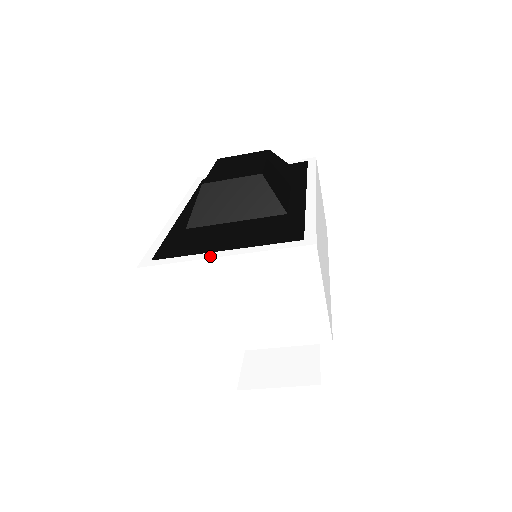
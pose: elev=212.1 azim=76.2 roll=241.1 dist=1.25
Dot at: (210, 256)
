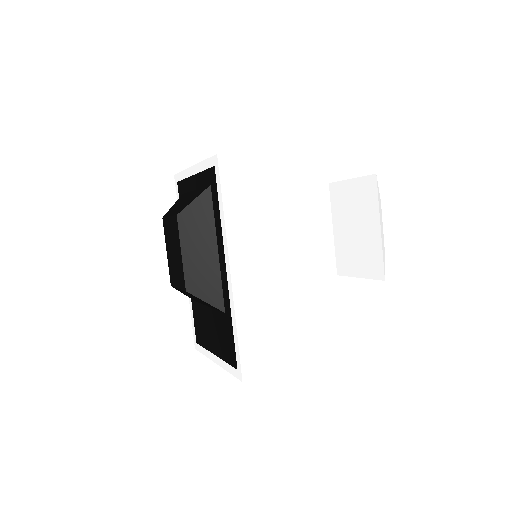
Dot at: (212, 358)
